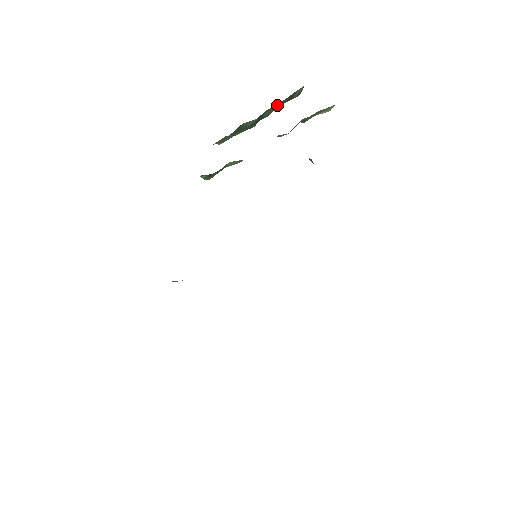
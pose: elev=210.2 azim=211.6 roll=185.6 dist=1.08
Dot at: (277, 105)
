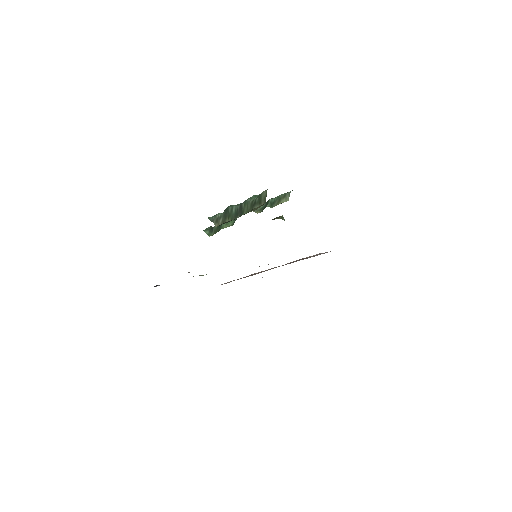
Dot at: (251, 203)
